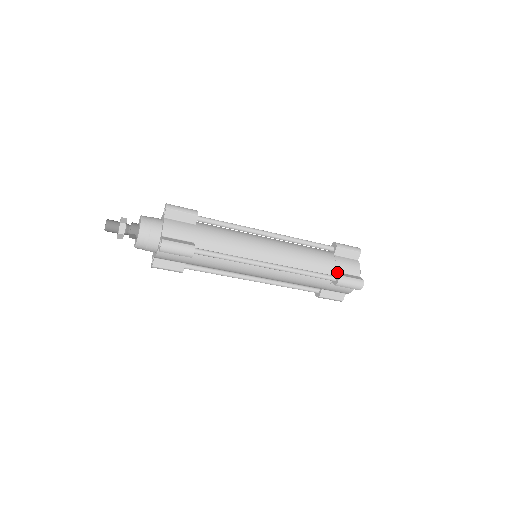
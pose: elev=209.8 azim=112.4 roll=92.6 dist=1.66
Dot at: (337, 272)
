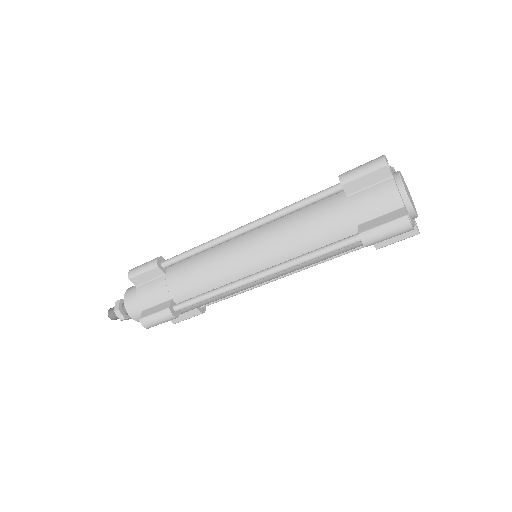
Dot at: (360, 224)
